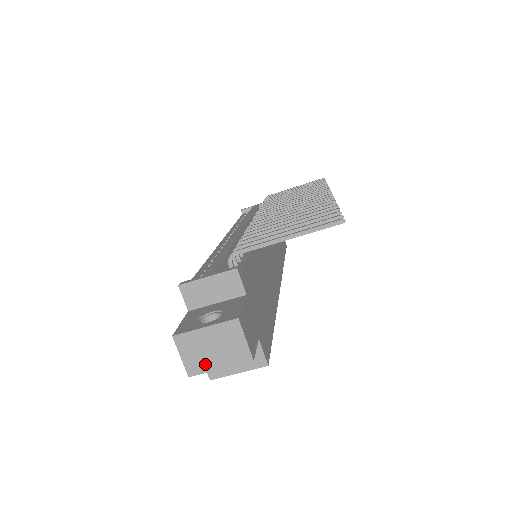
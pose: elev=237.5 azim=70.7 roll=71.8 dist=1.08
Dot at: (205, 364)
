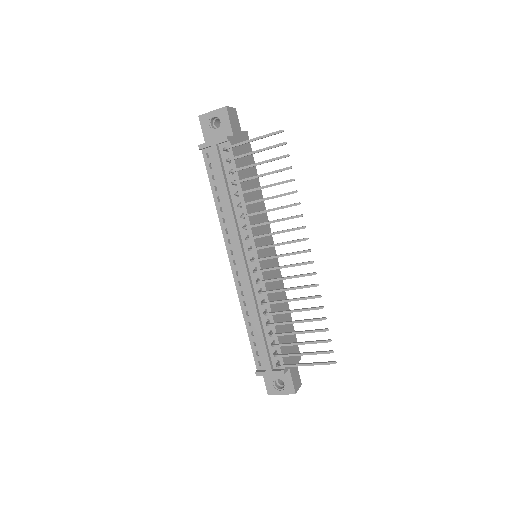
Dot at: occluded
